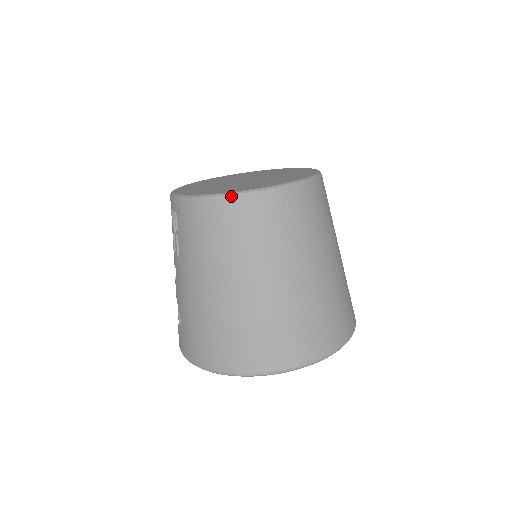
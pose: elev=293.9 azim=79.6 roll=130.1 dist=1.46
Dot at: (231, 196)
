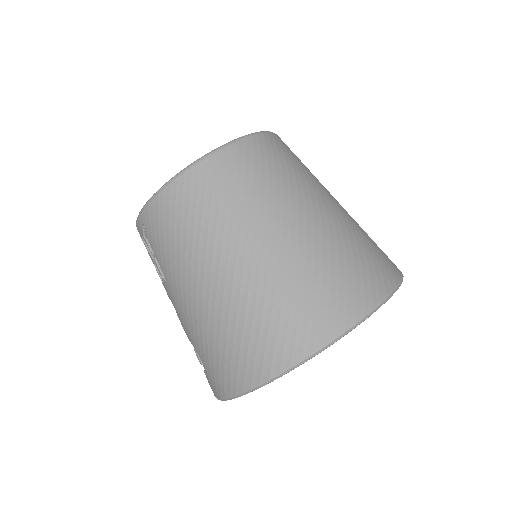
Dot at: (182, 173)
